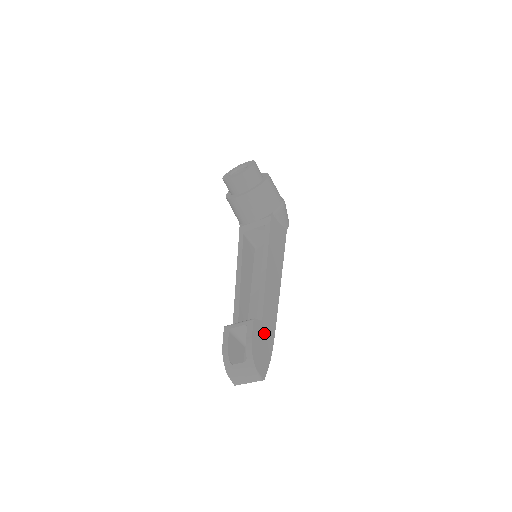
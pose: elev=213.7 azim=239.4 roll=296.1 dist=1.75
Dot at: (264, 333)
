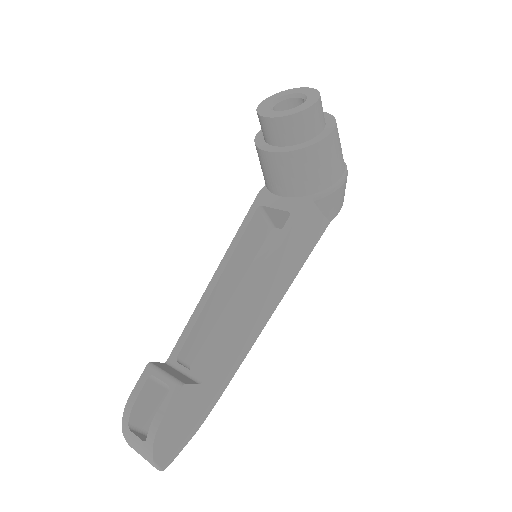
Dot at: (197, 400)
